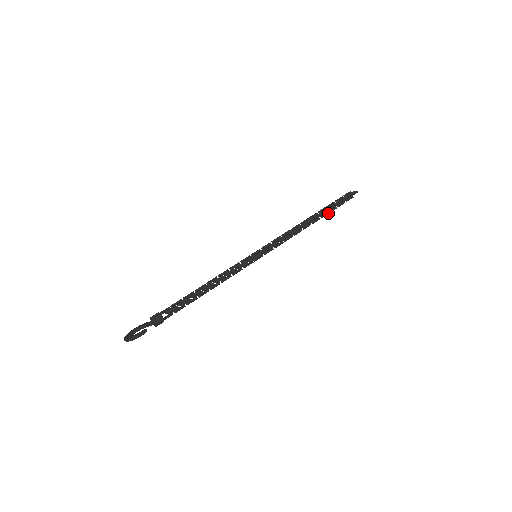
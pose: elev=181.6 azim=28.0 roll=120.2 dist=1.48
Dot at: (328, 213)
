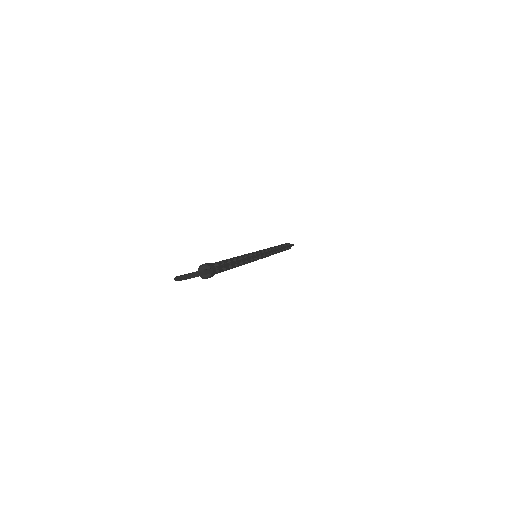
Dot at: occluded
